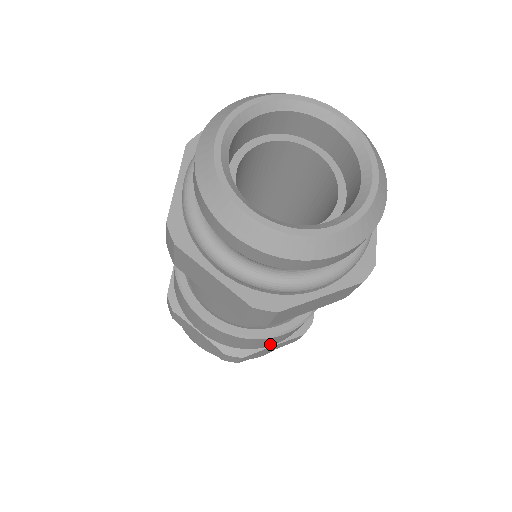
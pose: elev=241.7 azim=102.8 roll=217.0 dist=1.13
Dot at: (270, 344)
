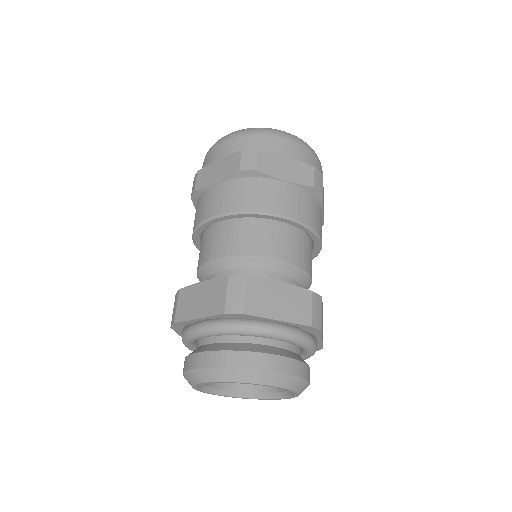
Dot at: occluded
